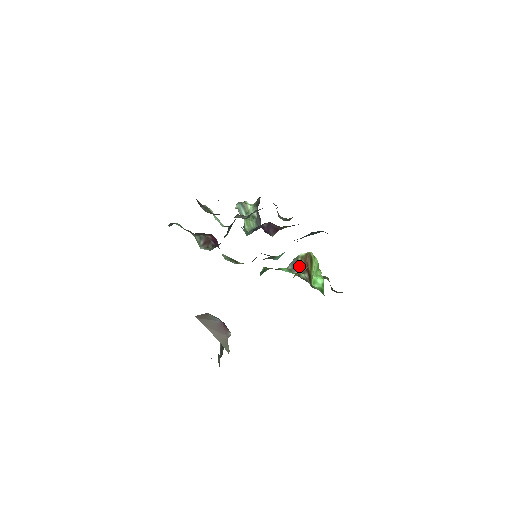
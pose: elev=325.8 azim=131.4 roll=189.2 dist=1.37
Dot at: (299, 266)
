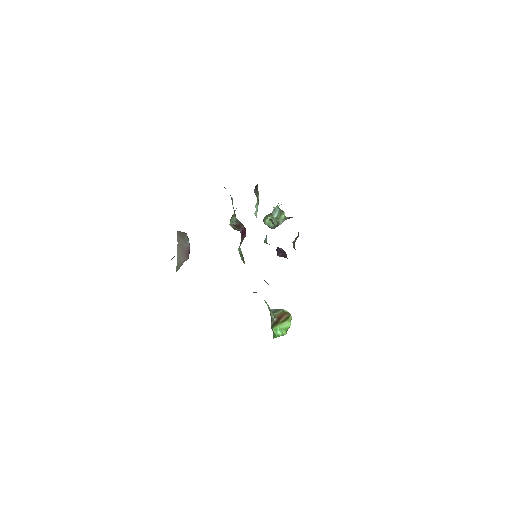
Dot at: (277, 313)
